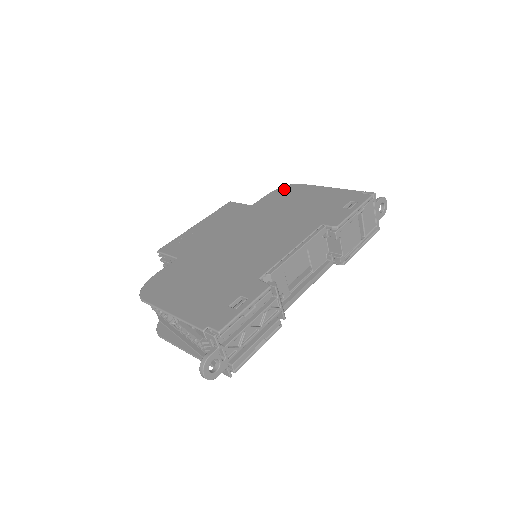
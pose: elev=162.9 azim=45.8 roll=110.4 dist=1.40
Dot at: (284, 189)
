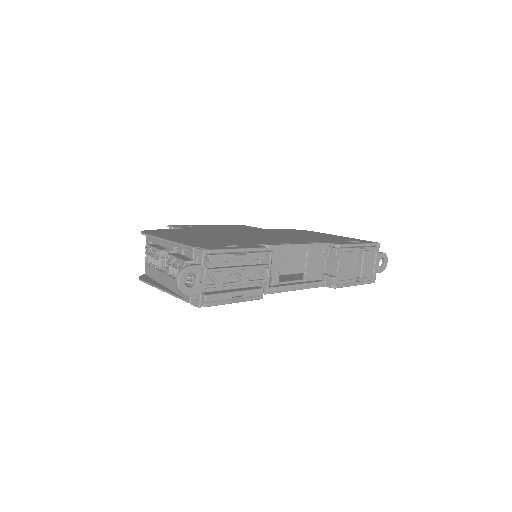
Dot at: (297, 230)
